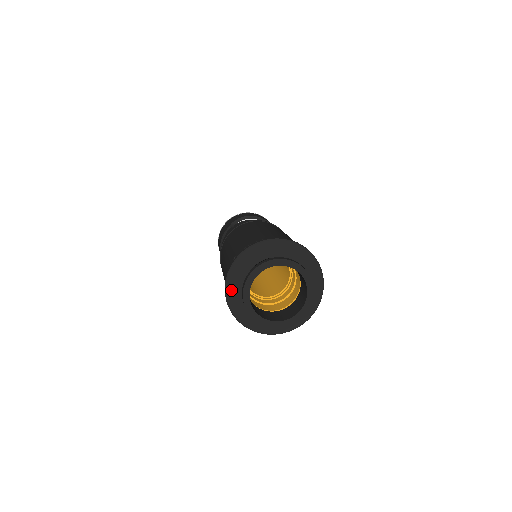
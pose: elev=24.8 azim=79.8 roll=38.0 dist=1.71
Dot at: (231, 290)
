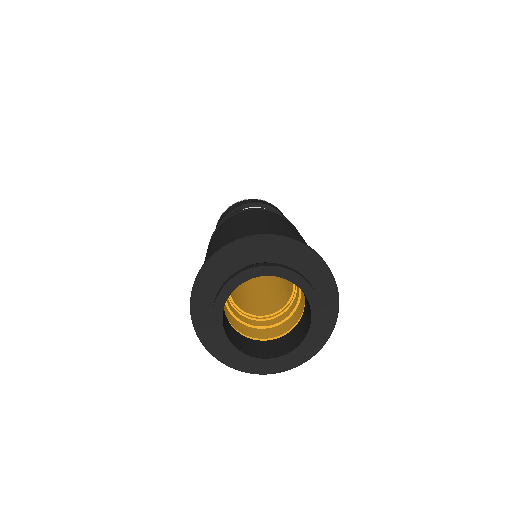
Dot at: (202, 288)
